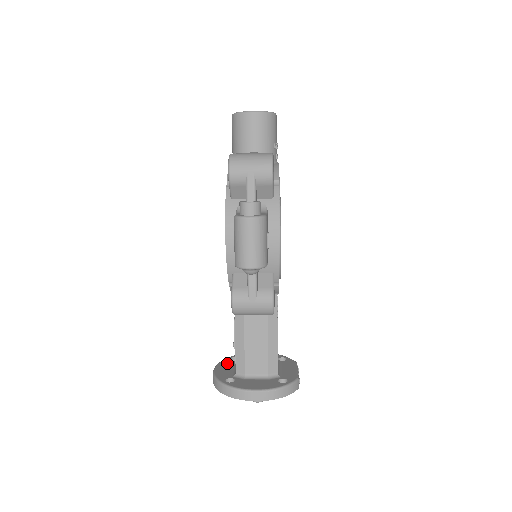
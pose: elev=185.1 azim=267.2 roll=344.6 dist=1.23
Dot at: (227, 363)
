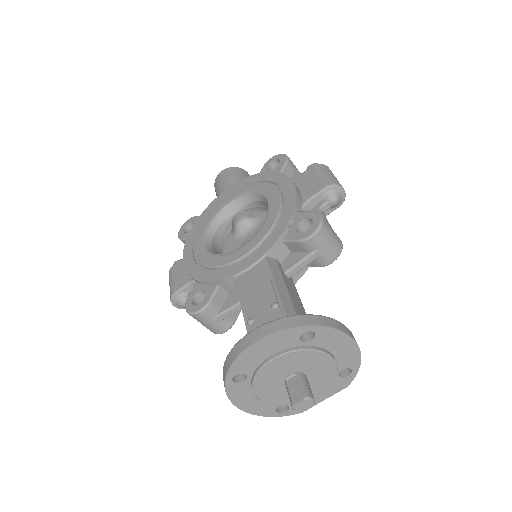
Dot at: occluded
